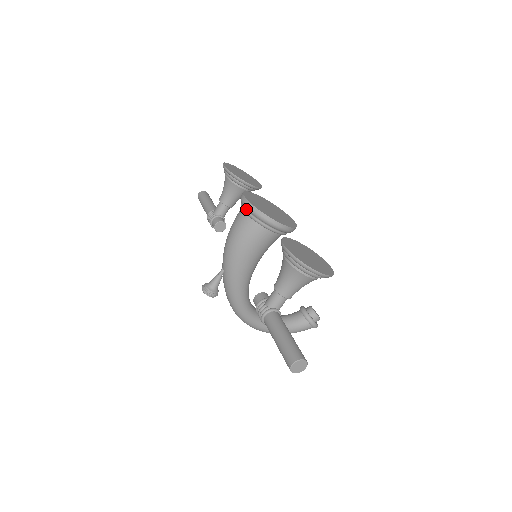
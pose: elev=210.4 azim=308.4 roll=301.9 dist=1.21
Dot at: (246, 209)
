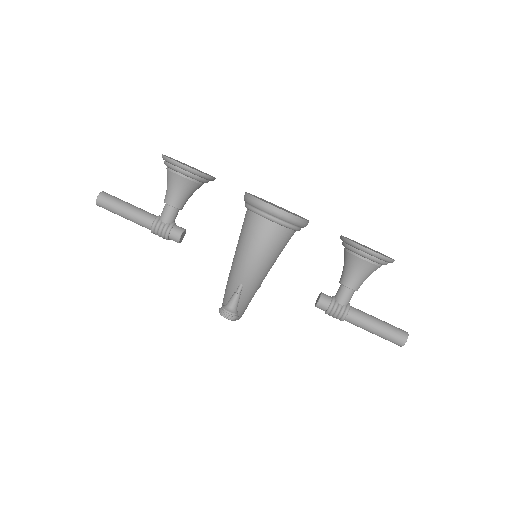
Dot at: (279, 219)
